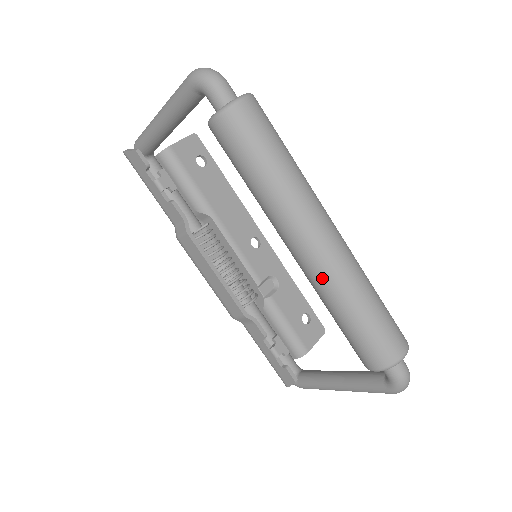
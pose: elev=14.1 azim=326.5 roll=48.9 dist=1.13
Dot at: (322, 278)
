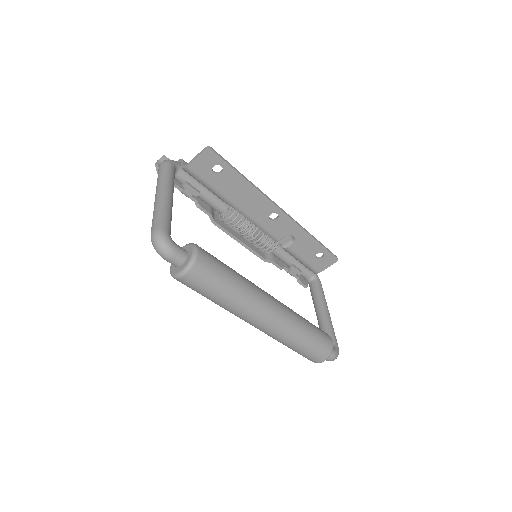
Dot at: occluded
